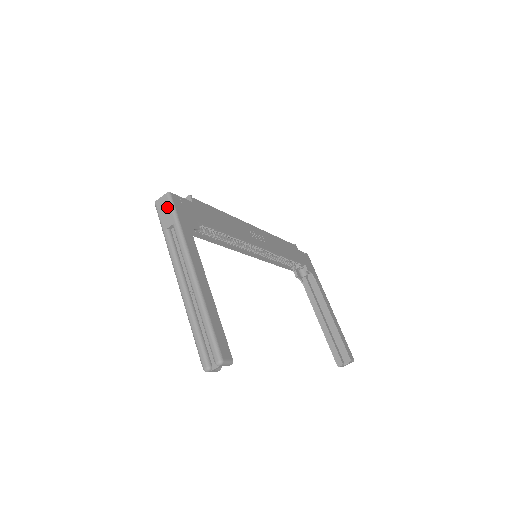
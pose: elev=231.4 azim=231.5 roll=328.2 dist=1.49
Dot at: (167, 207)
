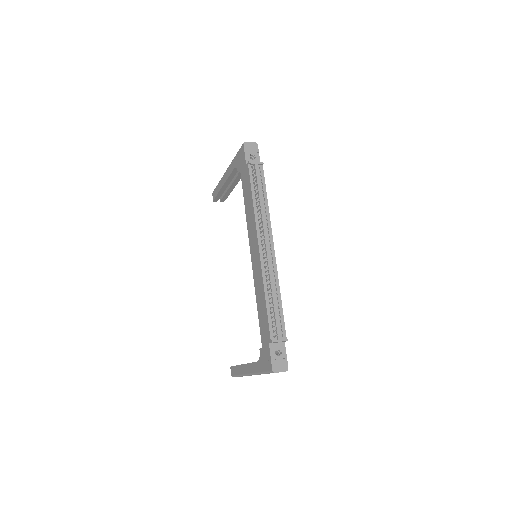
Dot at: occluded
